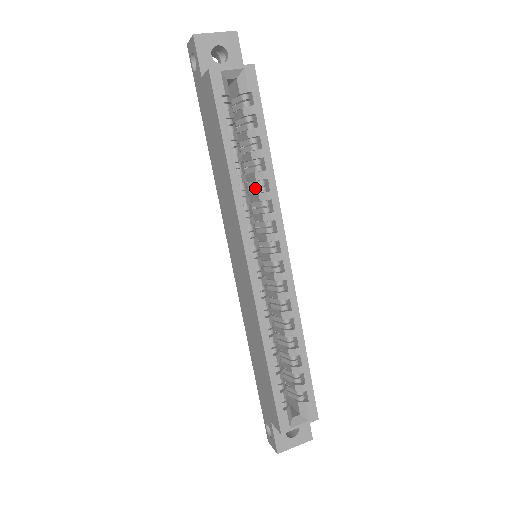
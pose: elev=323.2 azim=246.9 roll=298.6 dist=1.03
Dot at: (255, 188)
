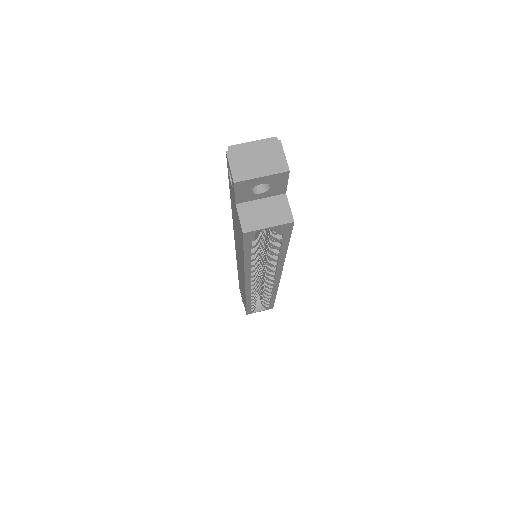
Dot at: (266, 254)
